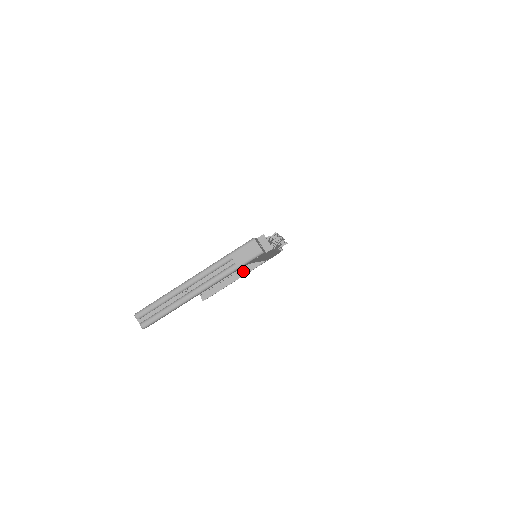
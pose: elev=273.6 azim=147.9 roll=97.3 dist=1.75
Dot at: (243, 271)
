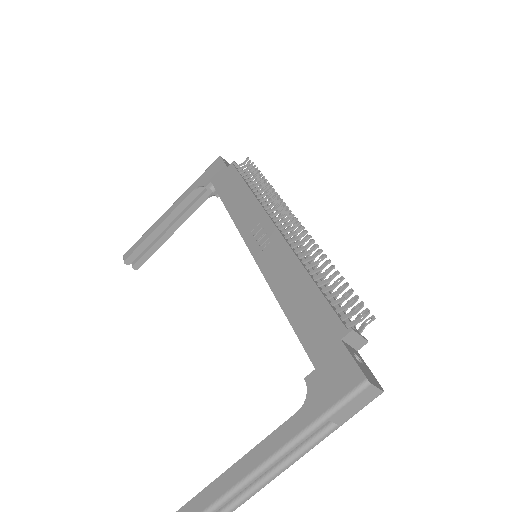
Dot at: (185, 213)
